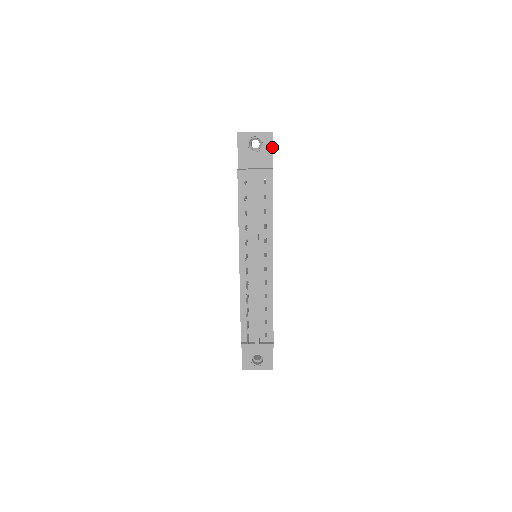
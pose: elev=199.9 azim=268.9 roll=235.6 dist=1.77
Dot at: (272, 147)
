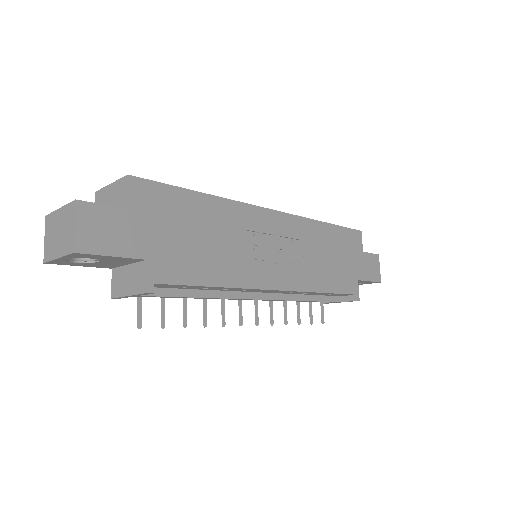
Dot at: (105, 256)
